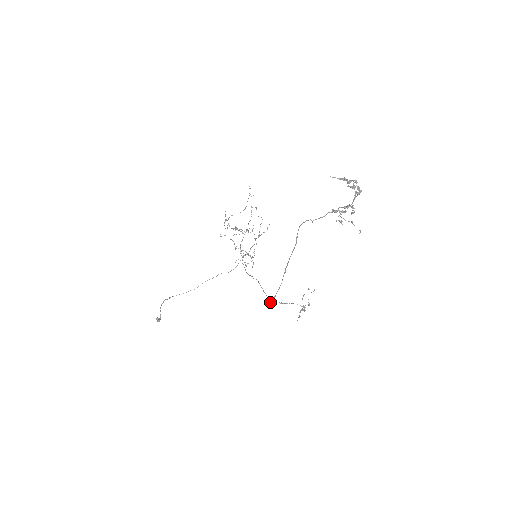
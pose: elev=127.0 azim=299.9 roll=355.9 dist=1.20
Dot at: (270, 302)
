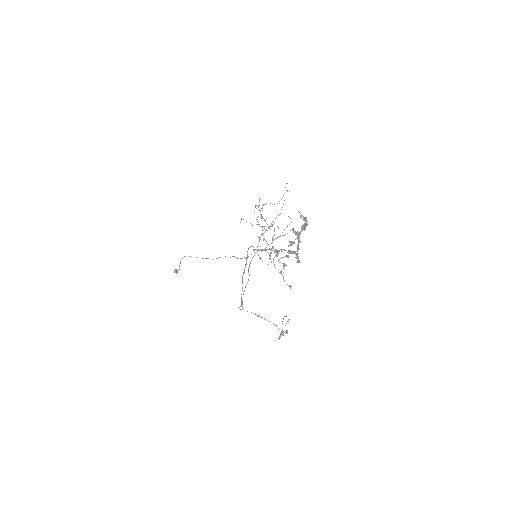
Dot at: (243, 309)
